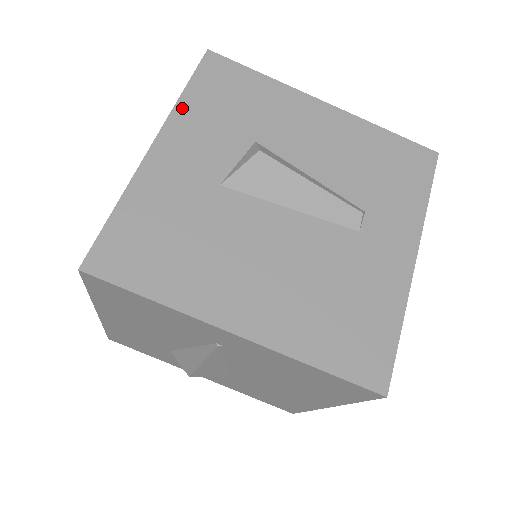
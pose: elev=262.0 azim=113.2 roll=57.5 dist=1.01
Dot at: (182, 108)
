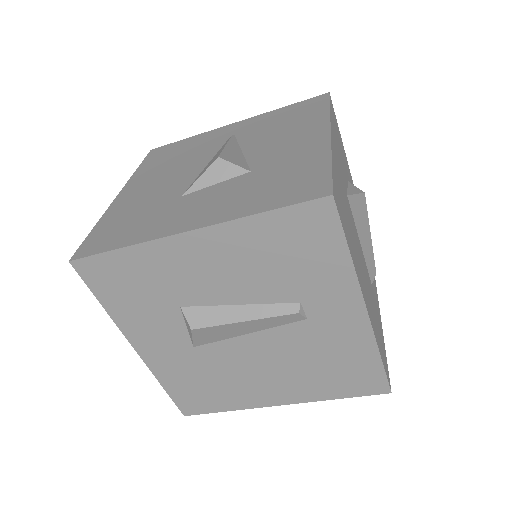
Dot at: (117, 318)
